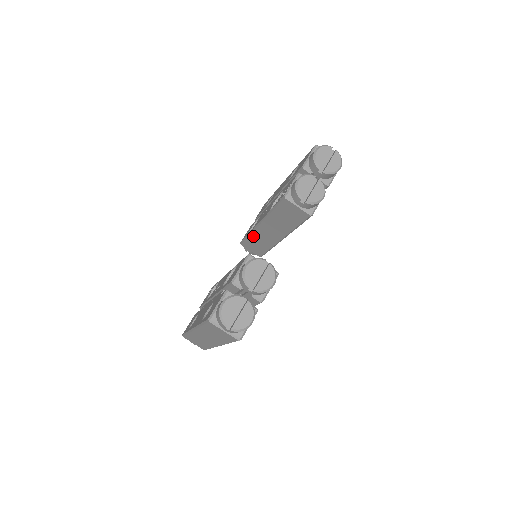
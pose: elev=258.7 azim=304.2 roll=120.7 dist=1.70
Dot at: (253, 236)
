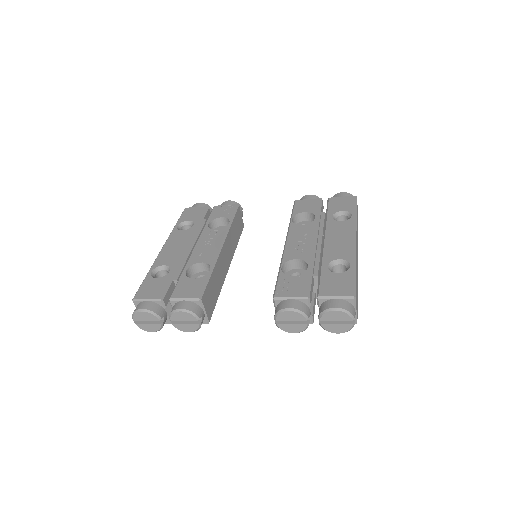
Dot at: occluded
